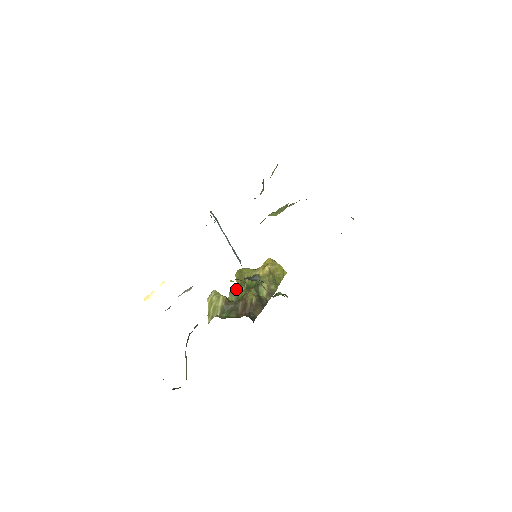
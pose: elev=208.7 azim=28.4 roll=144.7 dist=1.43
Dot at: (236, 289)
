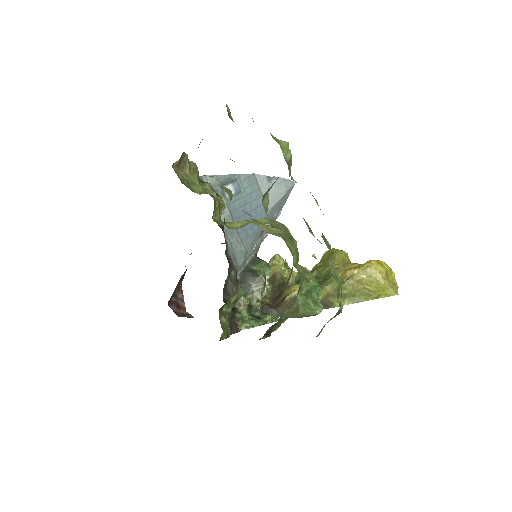
Dot at: (312, 269)
